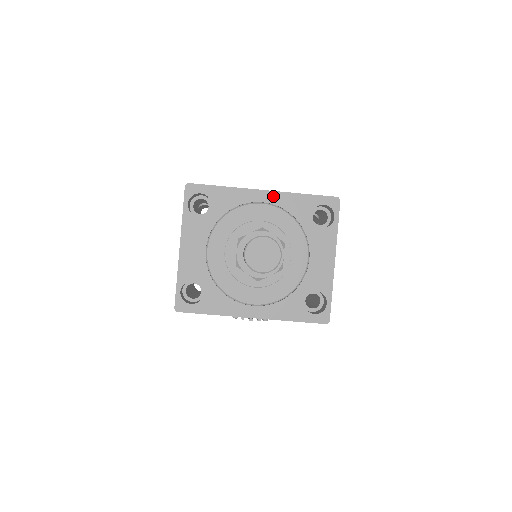
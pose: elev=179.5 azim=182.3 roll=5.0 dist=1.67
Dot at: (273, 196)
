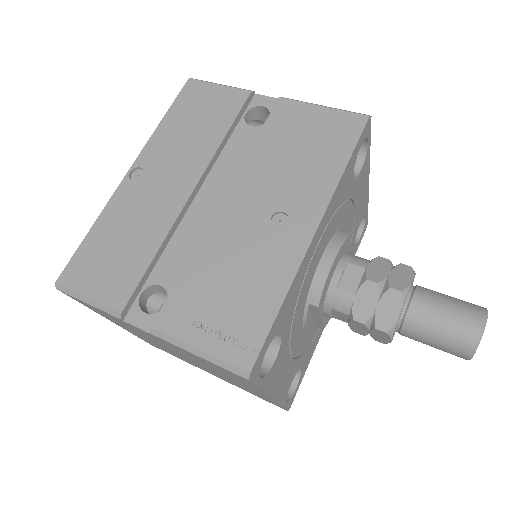
Dot at: (325, 220)
